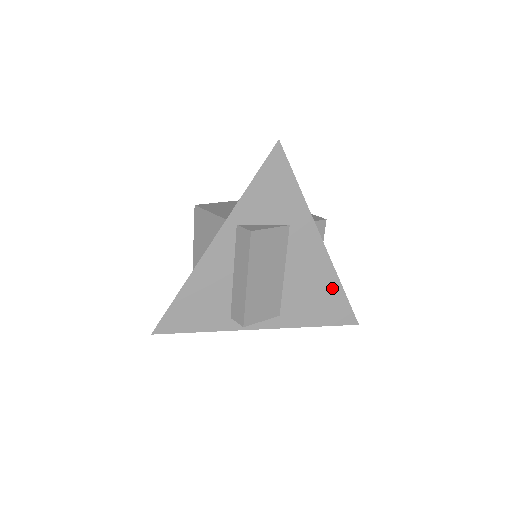
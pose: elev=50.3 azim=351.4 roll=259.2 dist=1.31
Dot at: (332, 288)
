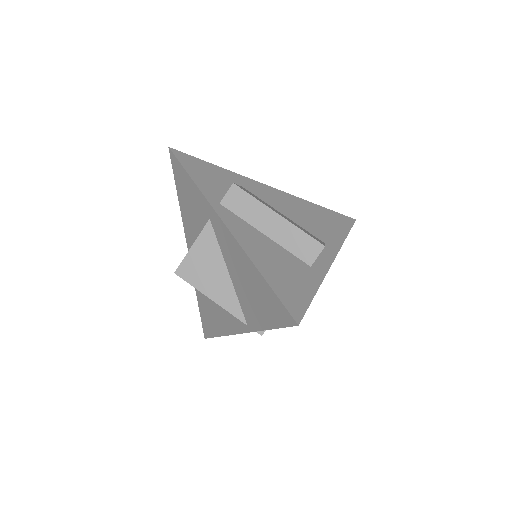
Dot at: (314, 208)
